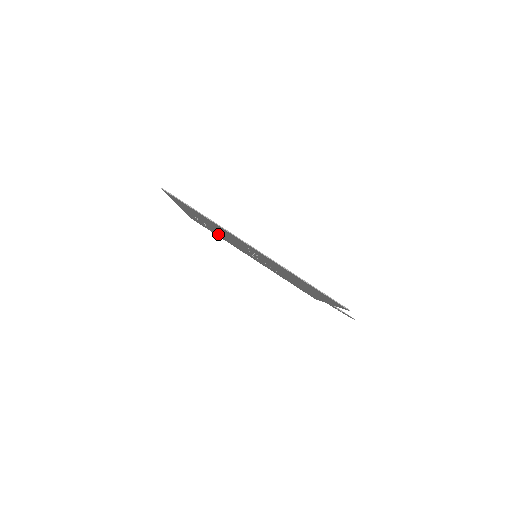
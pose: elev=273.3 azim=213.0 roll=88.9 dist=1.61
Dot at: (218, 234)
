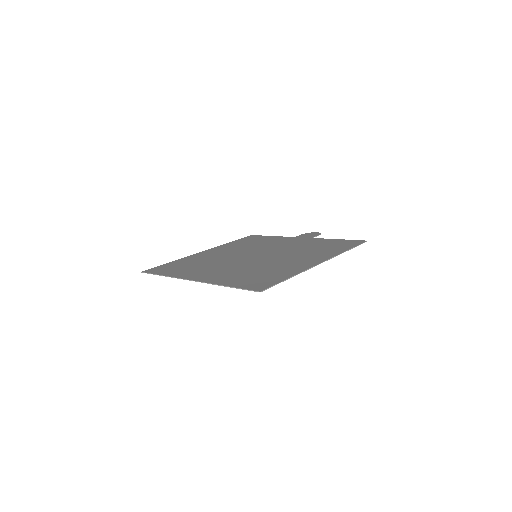
Dot at: occluded
